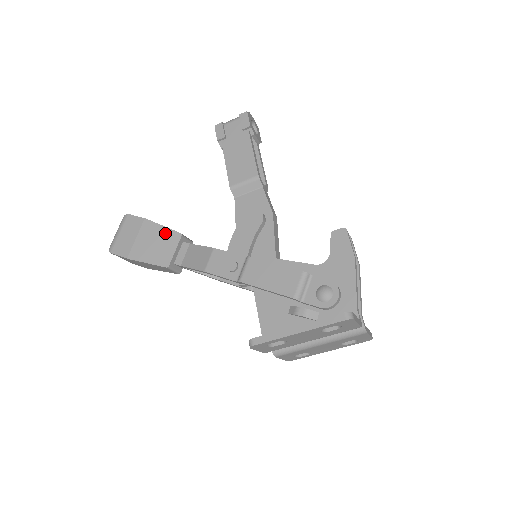
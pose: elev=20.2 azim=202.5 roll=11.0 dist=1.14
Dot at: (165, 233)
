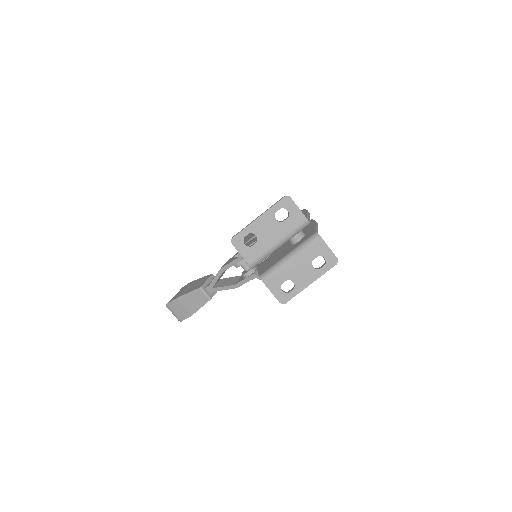
Dot at: (202, 279)
